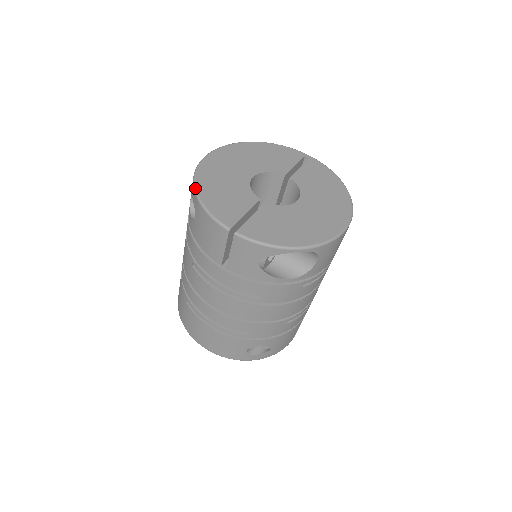
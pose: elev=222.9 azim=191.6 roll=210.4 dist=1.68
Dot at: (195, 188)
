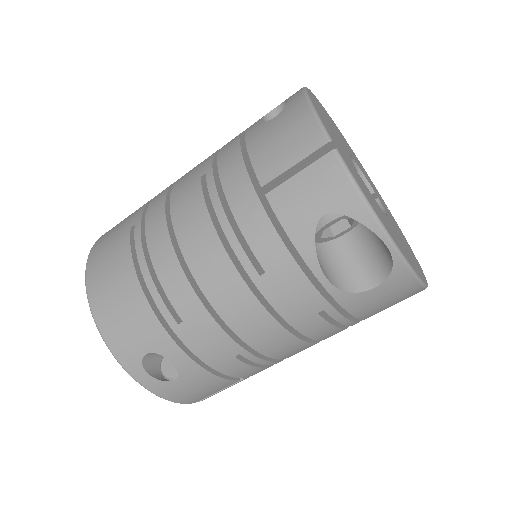
Dot at: (306, 89)
